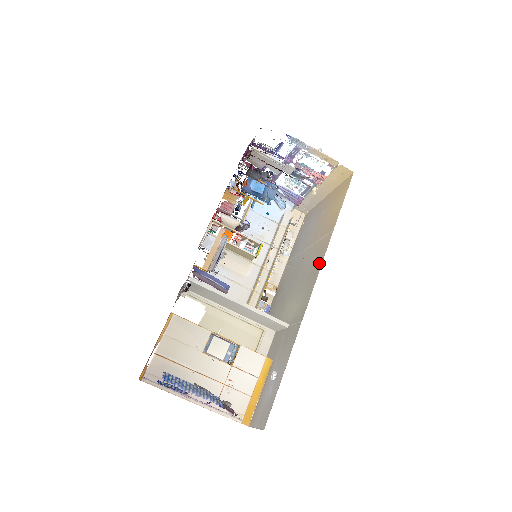
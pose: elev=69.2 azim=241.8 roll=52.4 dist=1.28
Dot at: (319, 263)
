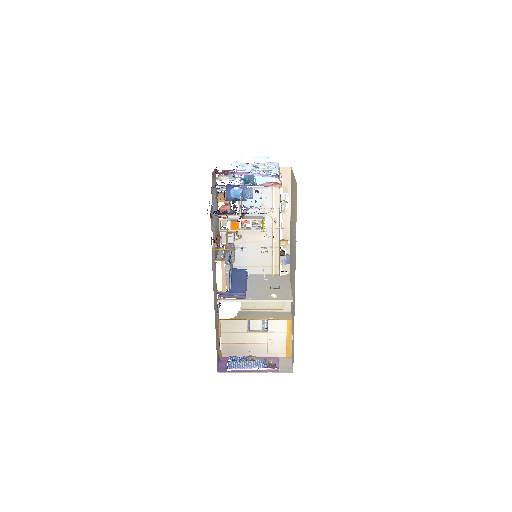
Dot at: (295, 266)
